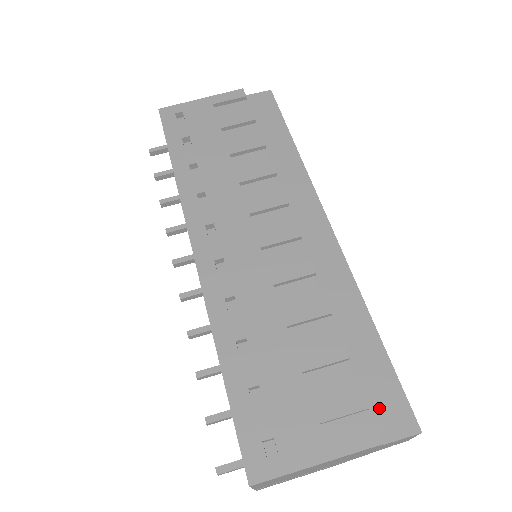
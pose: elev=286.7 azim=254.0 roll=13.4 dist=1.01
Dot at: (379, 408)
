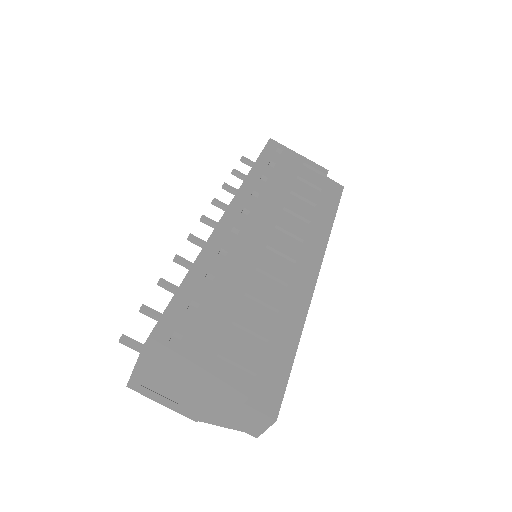
Dot at: (261, 384)
